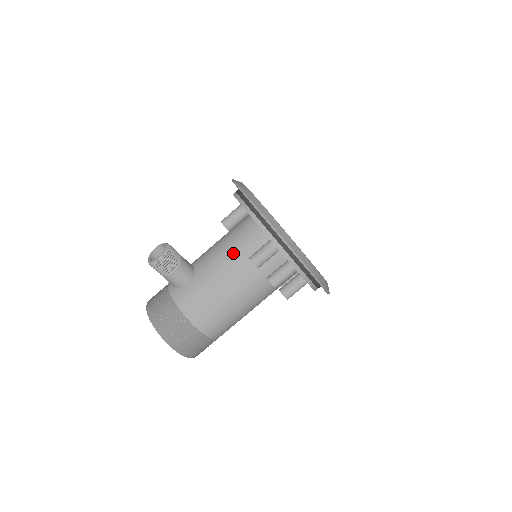
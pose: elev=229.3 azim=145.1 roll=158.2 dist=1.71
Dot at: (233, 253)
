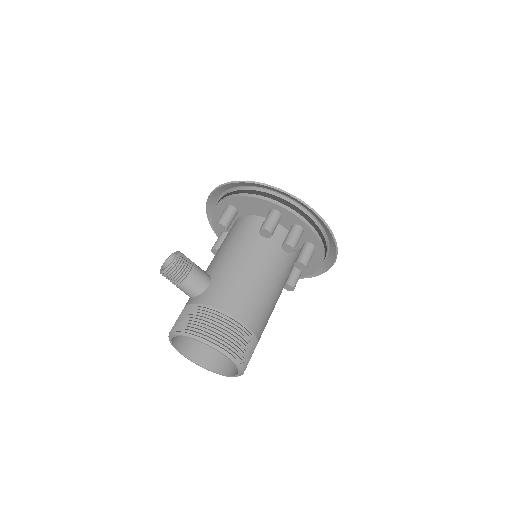
Dot at: (240, 242)
